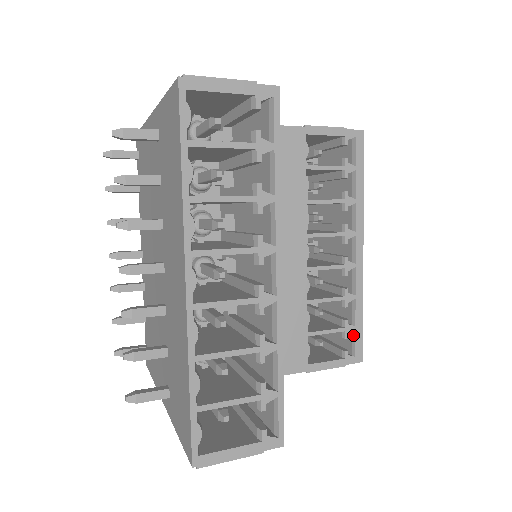
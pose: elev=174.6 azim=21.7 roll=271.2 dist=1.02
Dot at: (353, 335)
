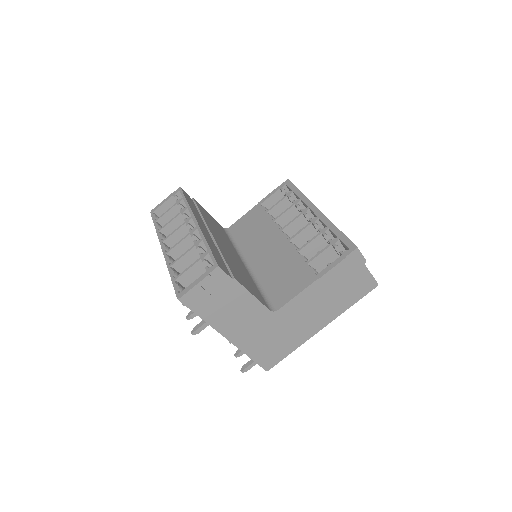
Dot at: (341, 242)
